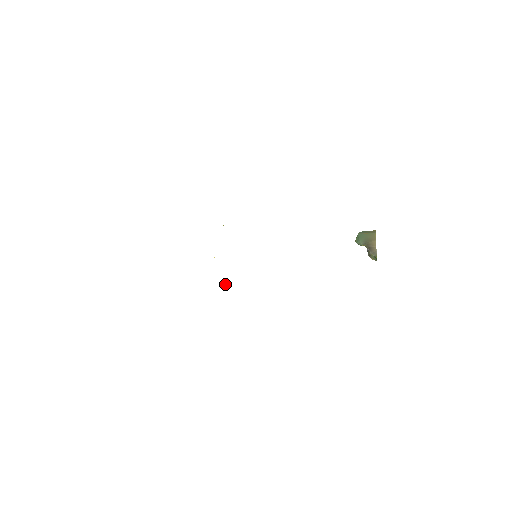
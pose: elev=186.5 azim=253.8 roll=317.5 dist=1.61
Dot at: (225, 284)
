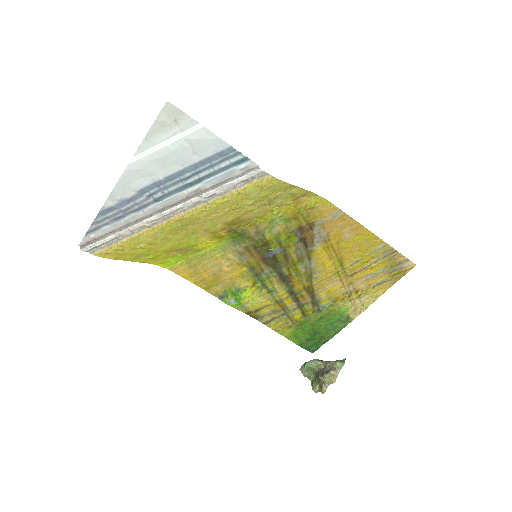
Dot at: (268, 203)
